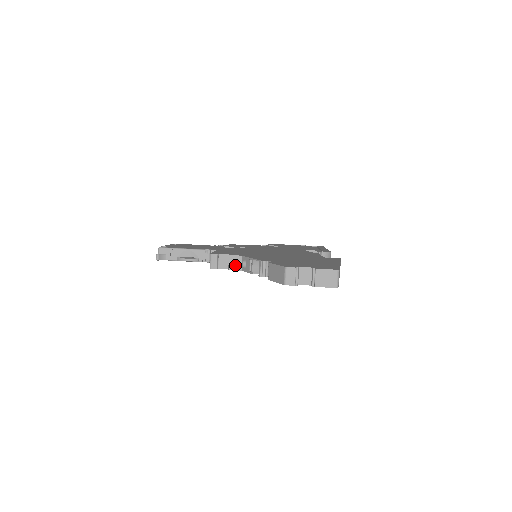
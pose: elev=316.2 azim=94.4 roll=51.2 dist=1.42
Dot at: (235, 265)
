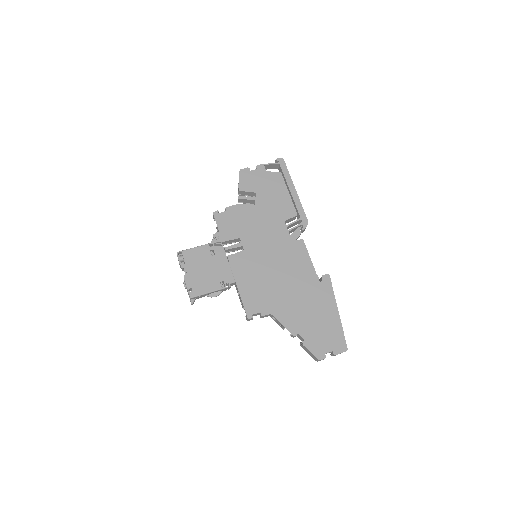
Dot at: occluded
